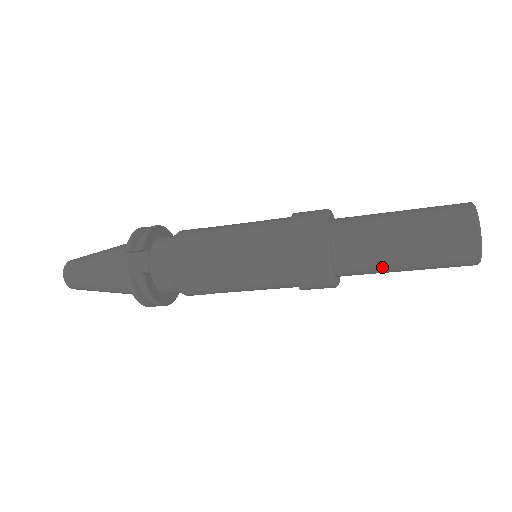
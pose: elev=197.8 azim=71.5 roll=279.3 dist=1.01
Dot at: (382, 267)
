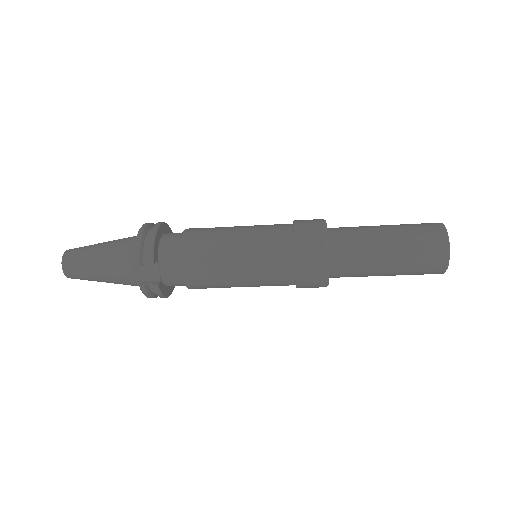
Dot at: (367, 276)
